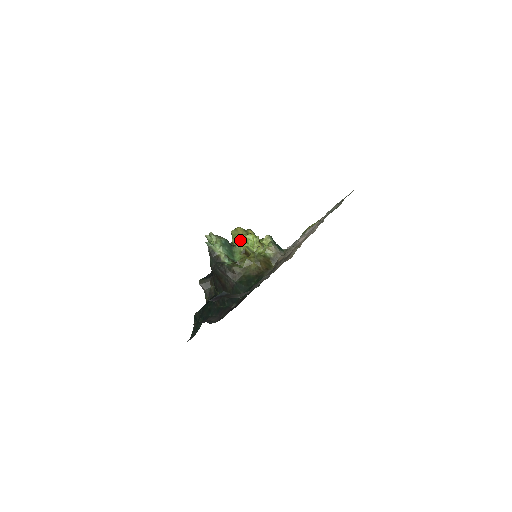
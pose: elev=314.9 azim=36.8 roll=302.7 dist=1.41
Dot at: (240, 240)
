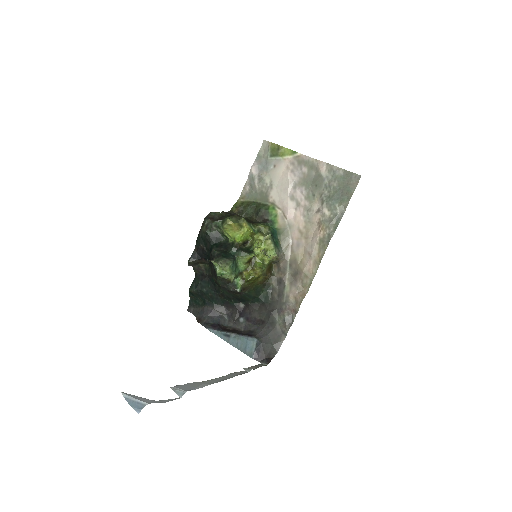
Dot at: (236, 237)
